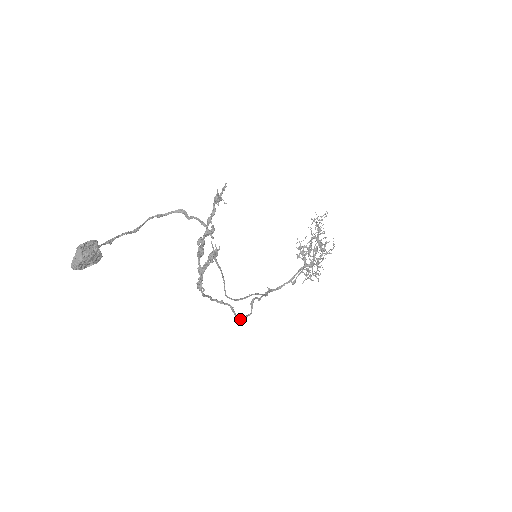
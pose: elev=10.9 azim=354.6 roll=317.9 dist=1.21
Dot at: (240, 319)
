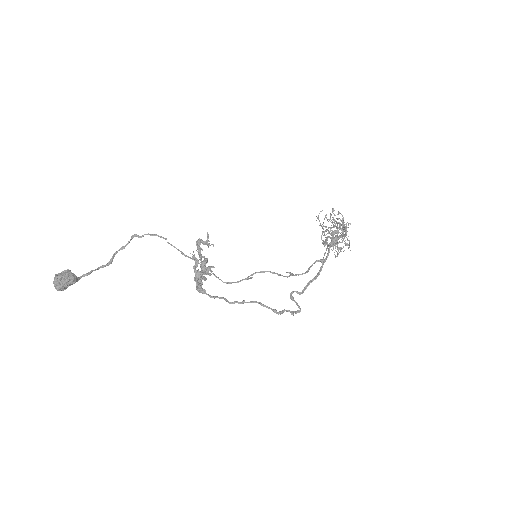
Dot at: (281, 312)
